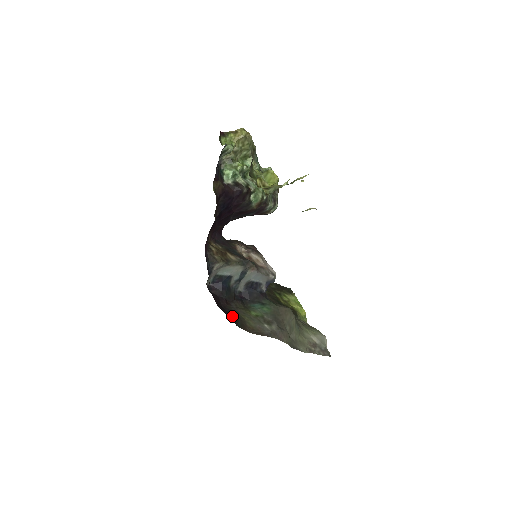
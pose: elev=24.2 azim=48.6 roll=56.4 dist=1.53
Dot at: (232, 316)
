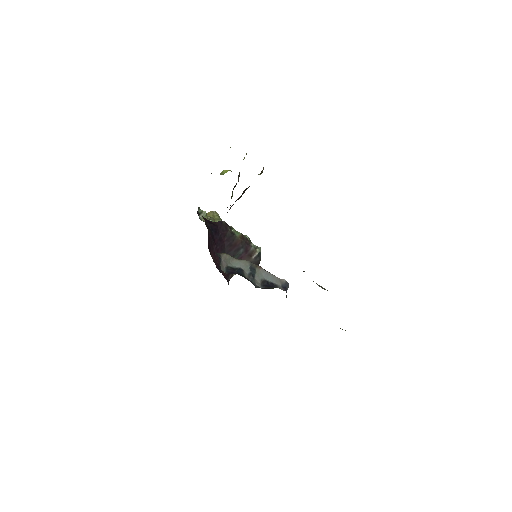
Dot at: occluded
